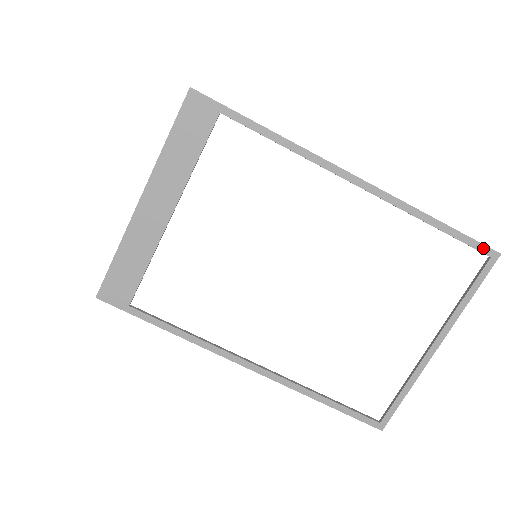
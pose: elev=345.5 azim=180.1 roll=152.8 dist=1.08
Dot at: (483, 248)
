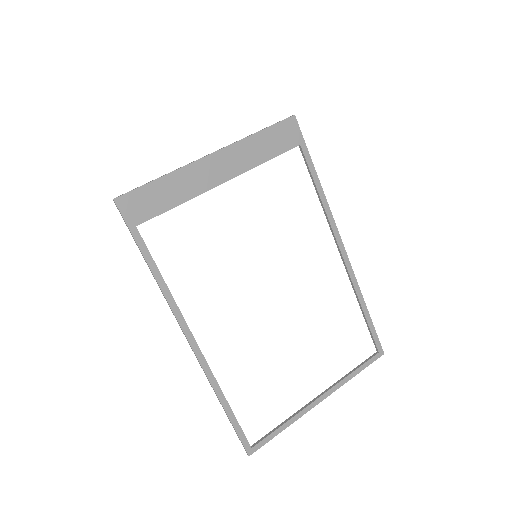
Dot at: (378, 343)
